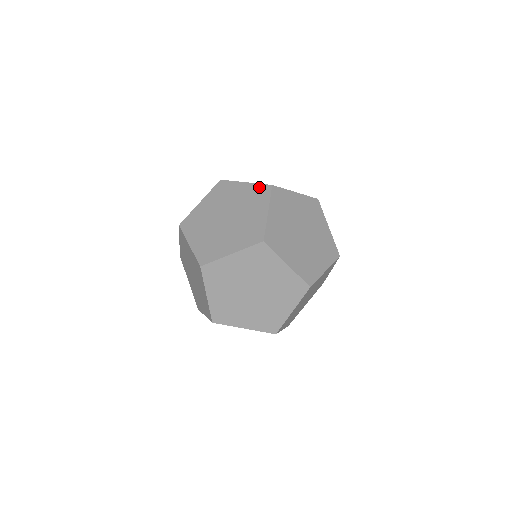
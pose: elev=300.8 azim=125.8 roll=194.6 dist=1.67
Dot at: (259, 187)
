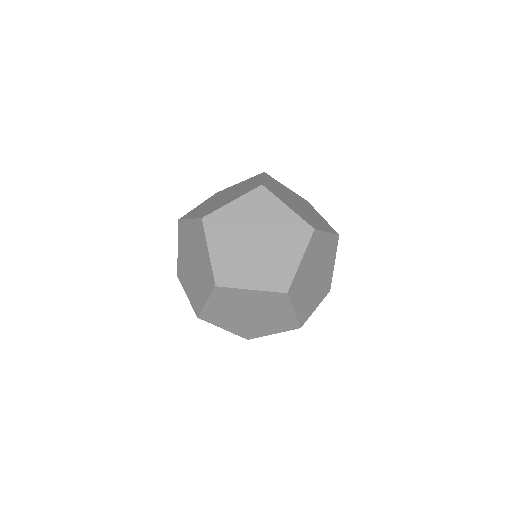
Dot at: (258, 183)
